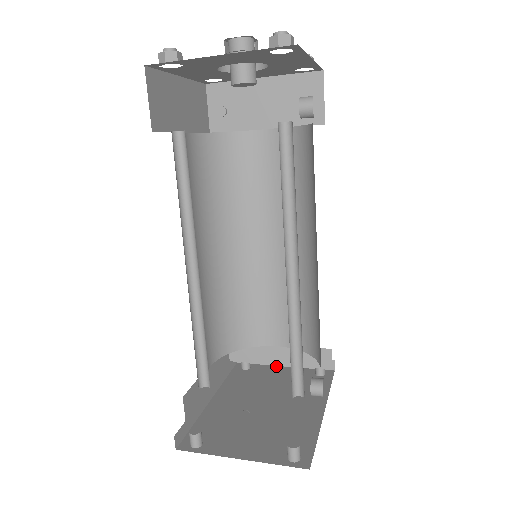
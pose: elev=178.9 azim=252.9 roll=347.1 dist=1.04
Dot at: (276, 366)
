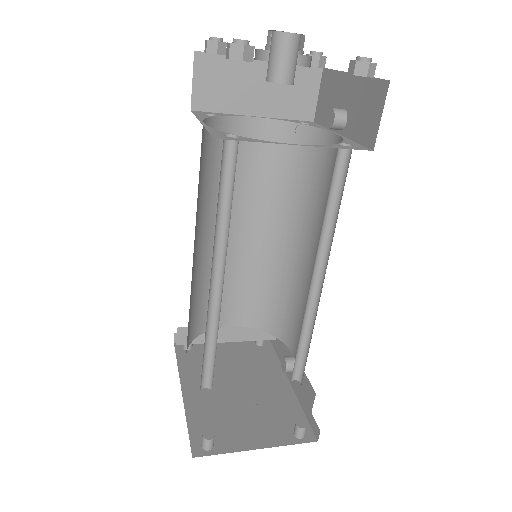
Dot at: occluded
